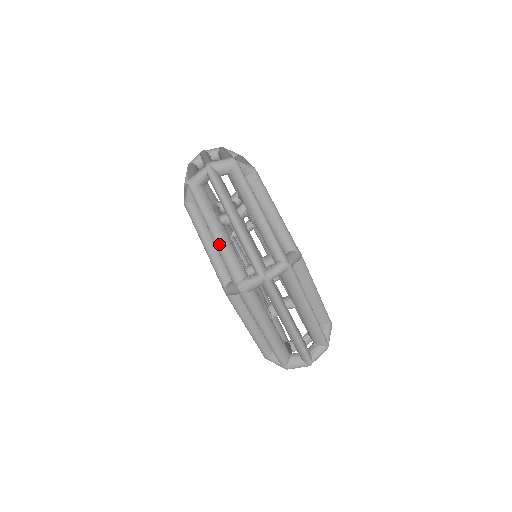
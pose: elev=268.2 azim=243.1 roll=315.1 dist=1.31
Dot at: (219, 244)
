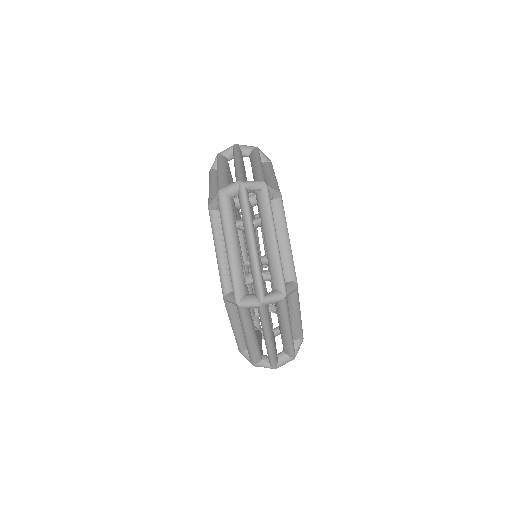
Dot at: (219, 174)
